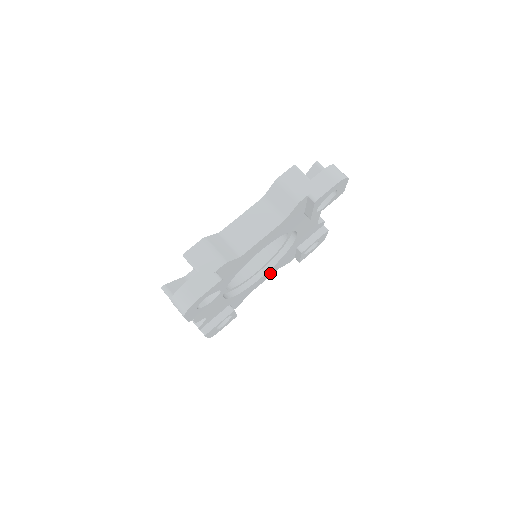
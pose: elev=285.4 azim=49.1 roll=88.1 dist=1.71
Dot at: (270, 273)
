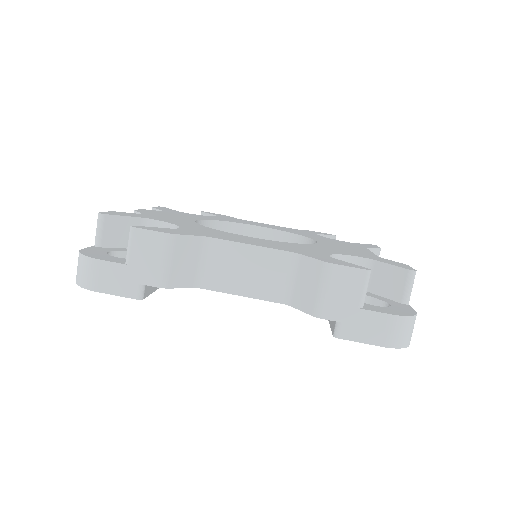
Dot at: occluded
